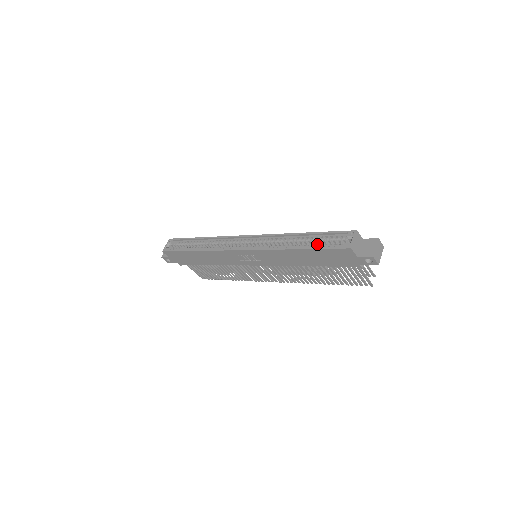
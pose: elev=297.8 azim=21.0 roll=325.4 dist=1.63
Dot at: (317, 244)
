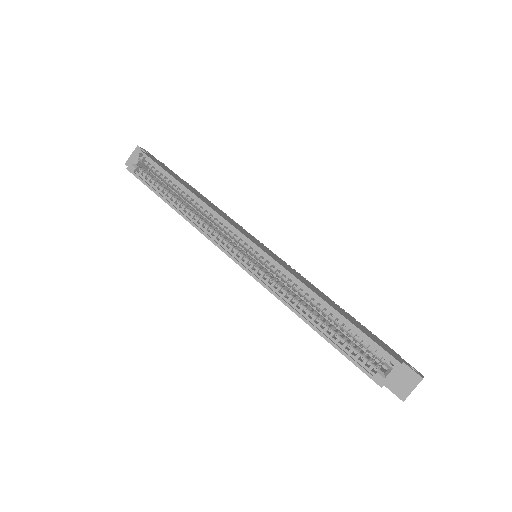
Dot at: (341, 338)
